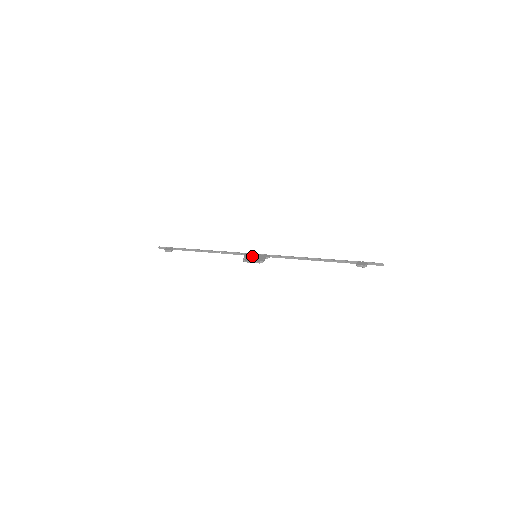
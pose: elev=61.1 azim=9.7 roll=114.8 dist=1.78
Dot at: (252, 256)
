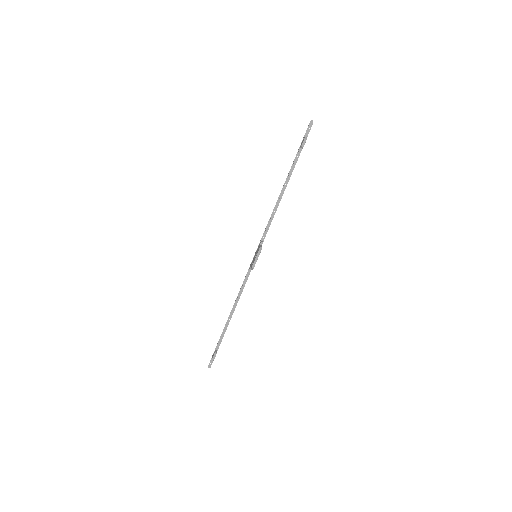
Dot at: (253, 259)
